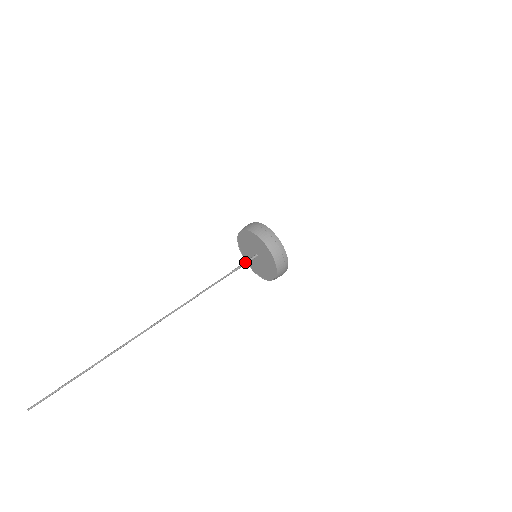
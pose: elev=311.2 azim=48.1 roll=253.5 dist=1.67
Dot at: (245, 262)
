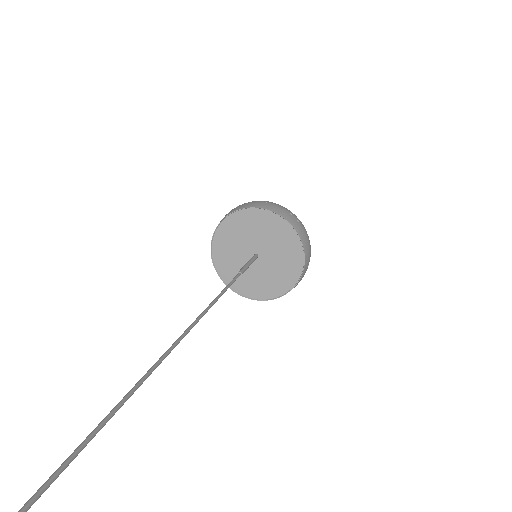
Dot at: (248, 262)
